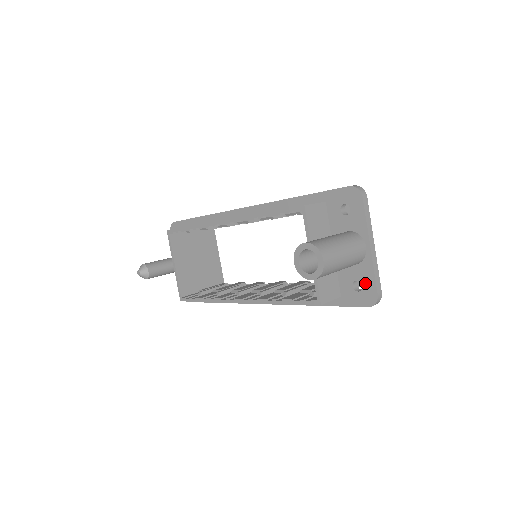
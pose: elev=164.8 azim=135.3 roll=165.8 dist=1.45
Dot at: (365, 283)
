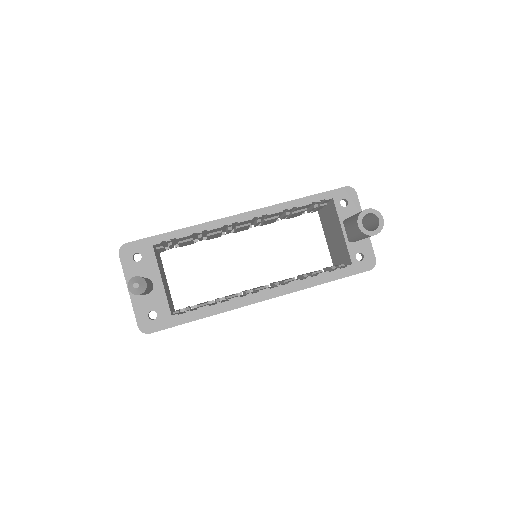
Dot at: (366, 253)
